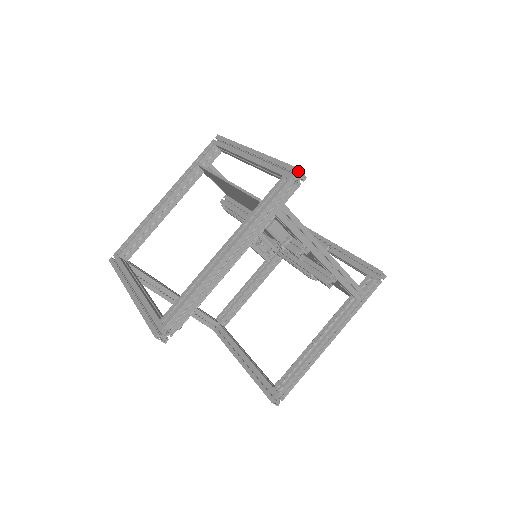
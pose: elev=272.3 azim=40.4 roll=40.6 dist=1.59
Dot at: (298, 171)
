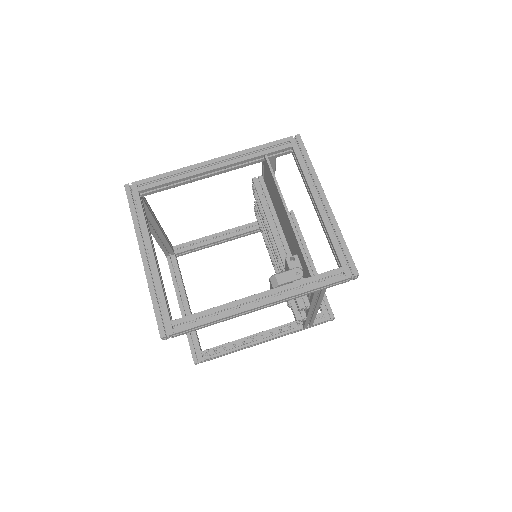
Dot at: (357, 275)
